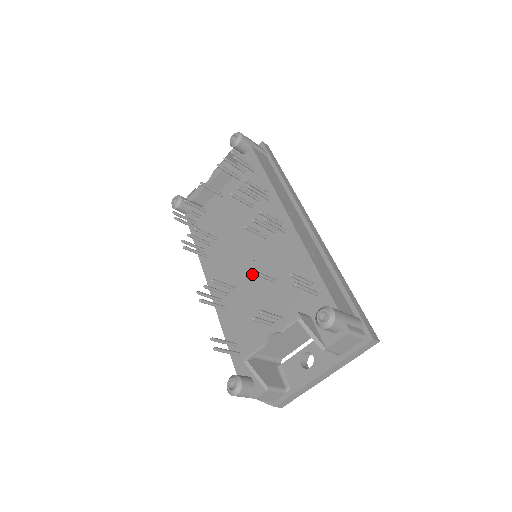
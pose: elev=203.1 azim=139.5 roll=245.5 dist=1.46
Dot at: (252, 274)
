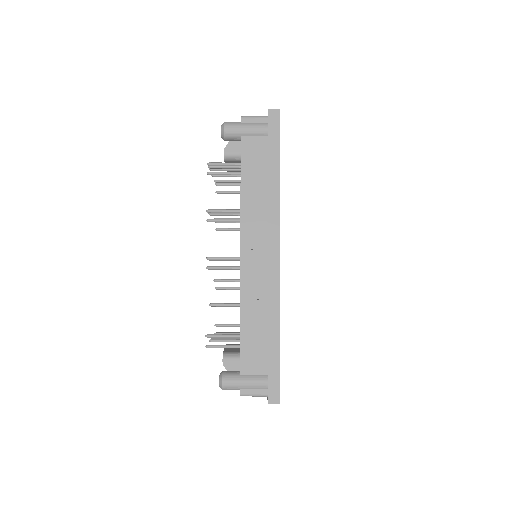
Dot at: occluded
